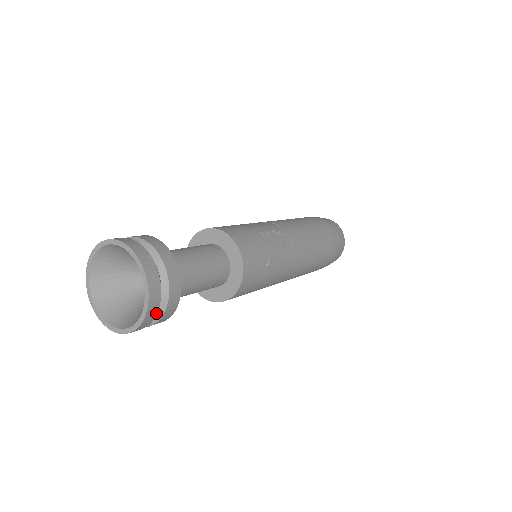
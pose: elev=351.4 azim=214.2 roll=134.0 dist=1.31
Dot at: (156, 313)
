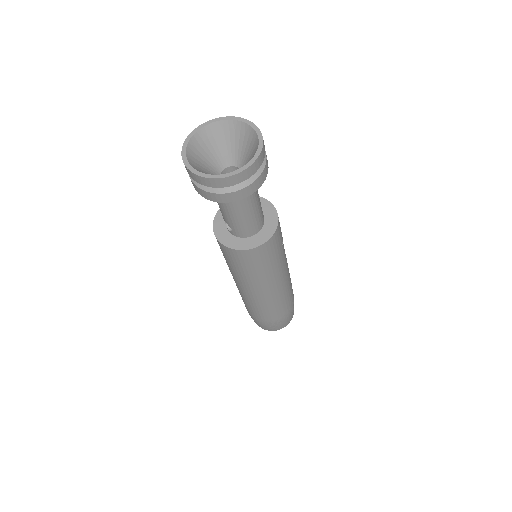
Dot at: (256, 170)
